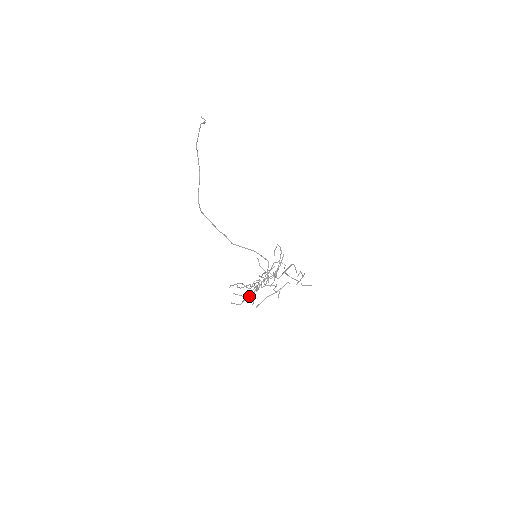
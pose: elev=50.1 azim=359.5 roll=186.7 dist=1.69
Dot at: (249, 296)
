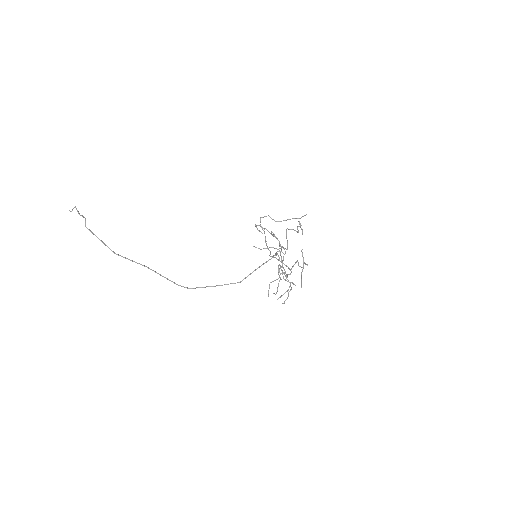
Dot at: occluded
